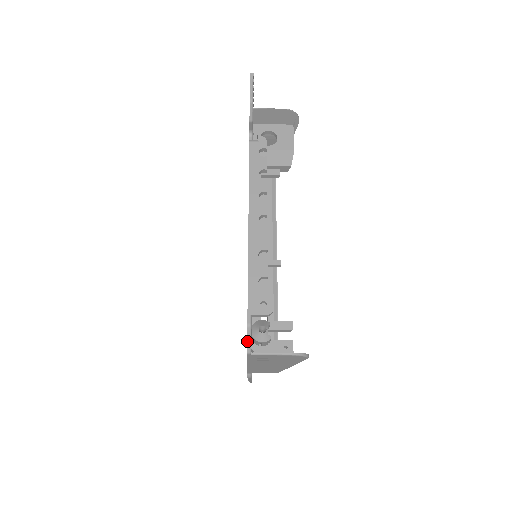
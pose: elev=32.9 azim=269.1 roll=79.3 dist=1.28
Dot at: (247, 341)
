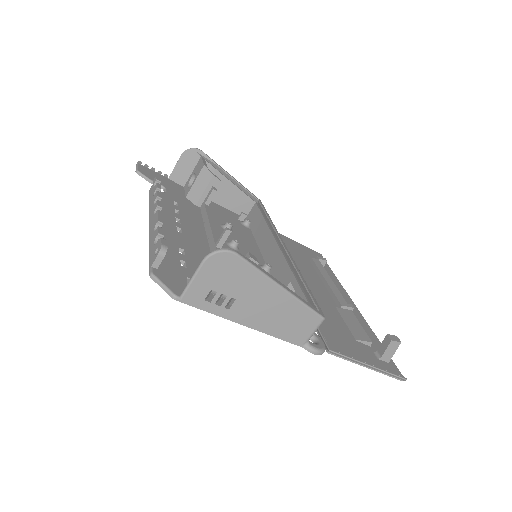
Dot at: occluded
